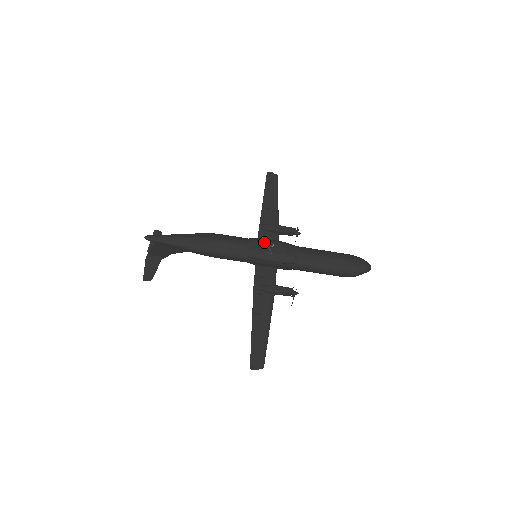
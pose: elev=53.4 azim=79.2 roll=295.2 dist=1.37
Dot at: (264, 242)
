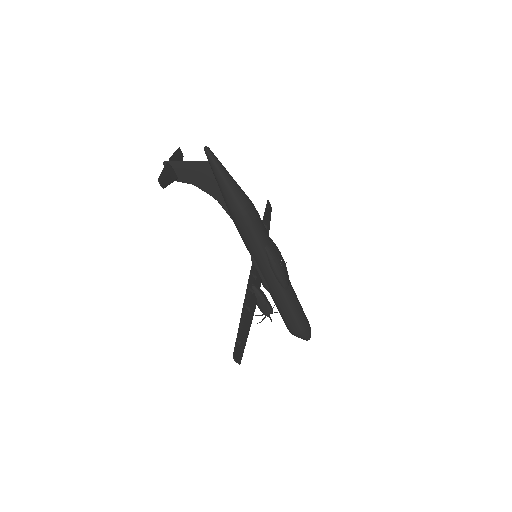
Dot at: (279, 251)
